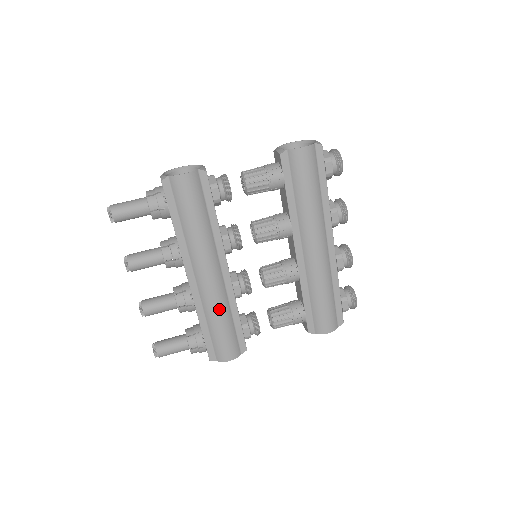
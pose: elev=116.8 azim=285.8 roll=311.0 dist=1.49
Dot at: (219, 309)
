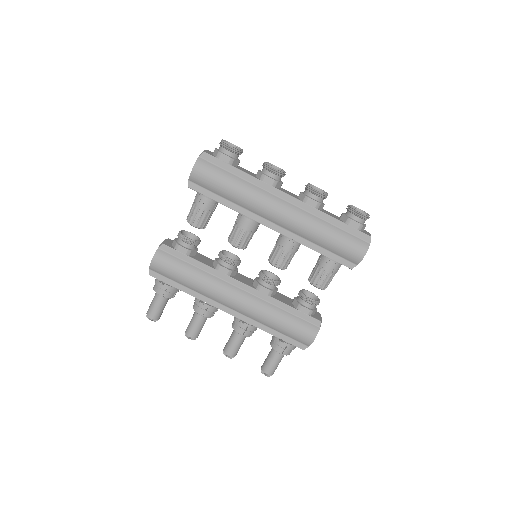
Dot at: (266, 314)
